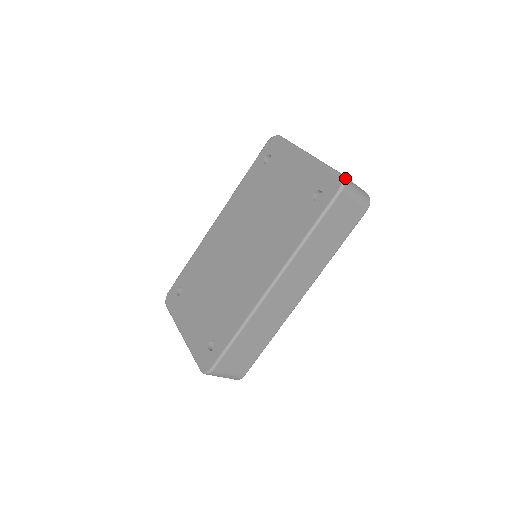
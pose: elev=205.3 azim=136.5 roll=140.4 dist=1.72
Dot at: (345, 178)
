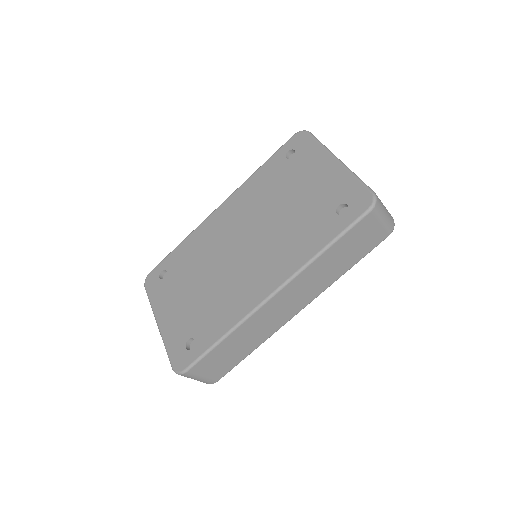
Dot at: (377, 197)
